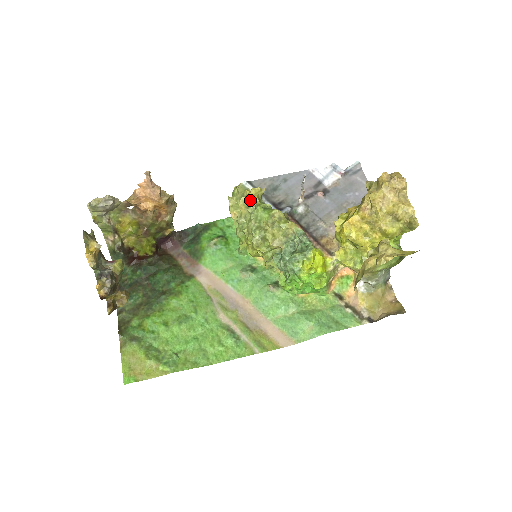
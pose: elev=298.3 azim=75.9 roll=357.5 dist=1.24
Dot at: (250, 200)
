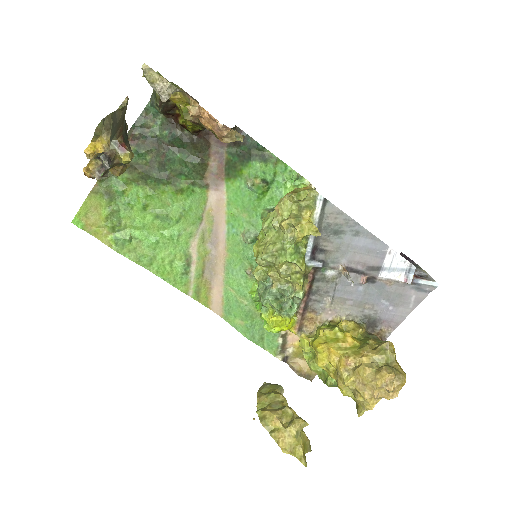
Dot at: (297, 229)
